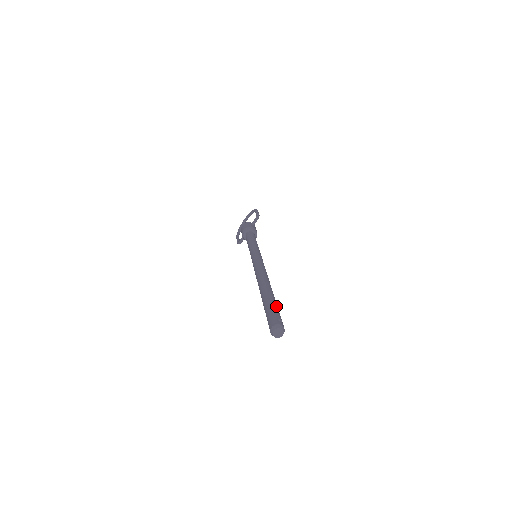
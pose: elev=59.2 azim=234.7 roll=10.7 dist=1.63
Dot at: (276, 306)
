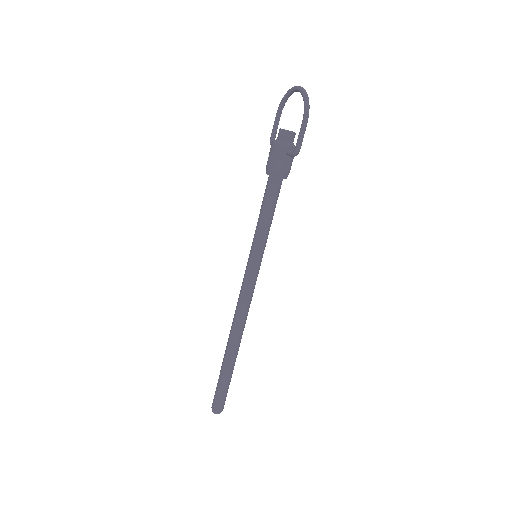
Dot at: (227, 384)
